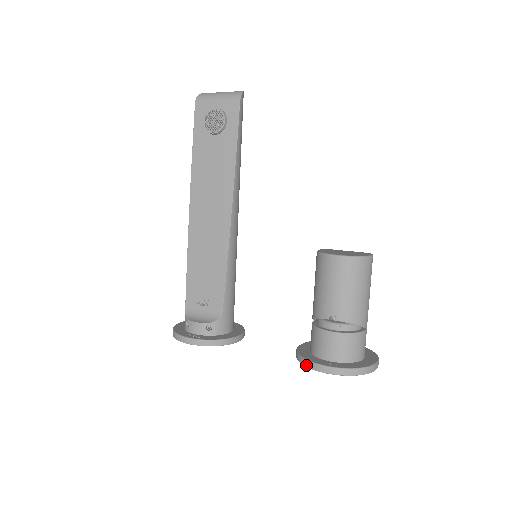
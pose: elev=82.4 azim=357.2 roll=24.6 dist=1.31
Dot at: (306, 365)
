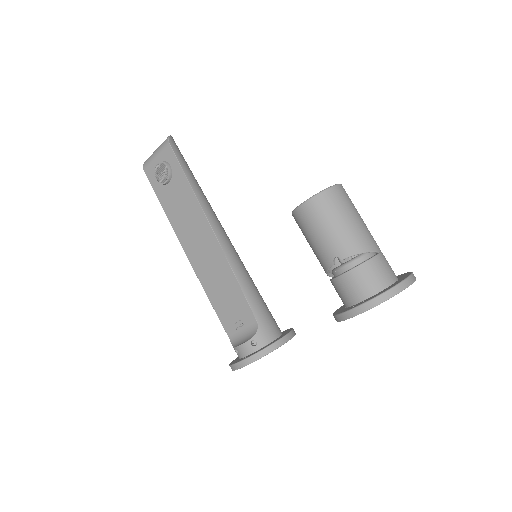
Dot at: (341, 319)
